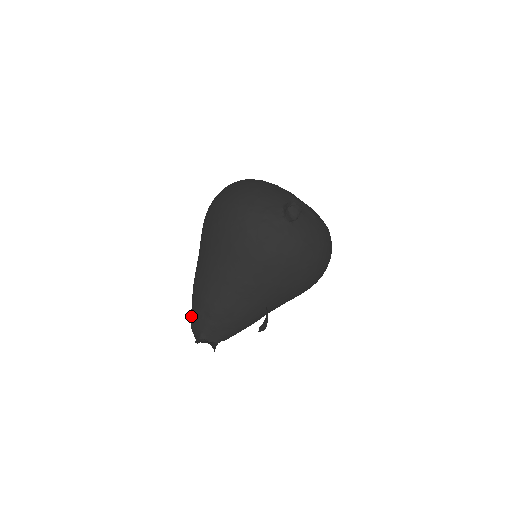
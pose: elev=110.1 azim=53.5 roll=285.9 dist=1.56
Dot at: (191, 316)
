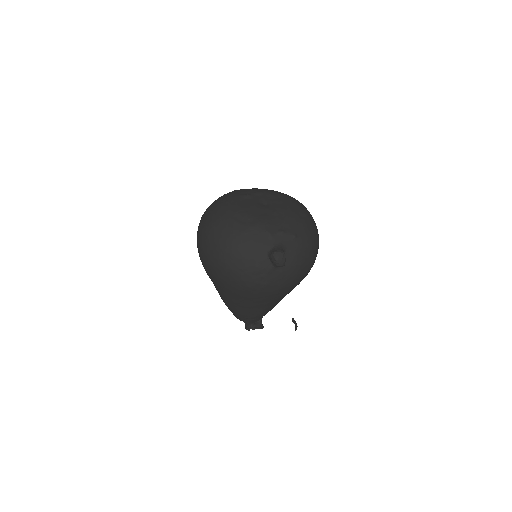
Dot at: occluded
